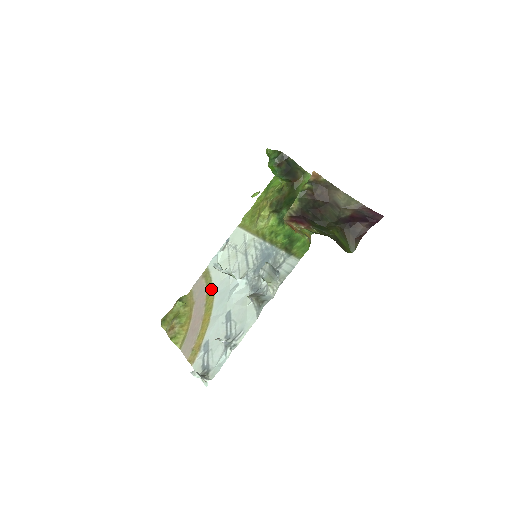
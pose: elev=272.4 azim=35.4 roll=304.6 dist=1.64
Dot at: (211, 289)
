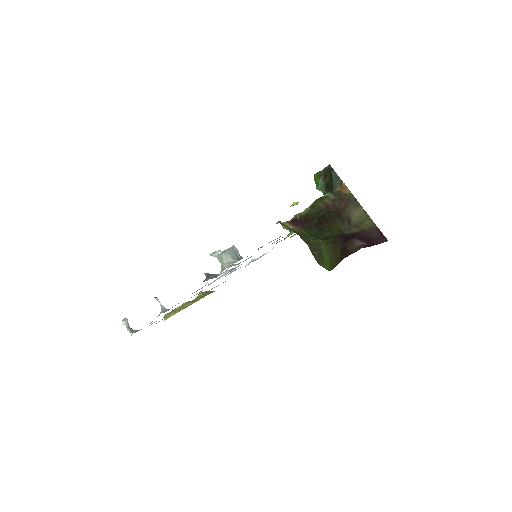
Dot at: occluded
